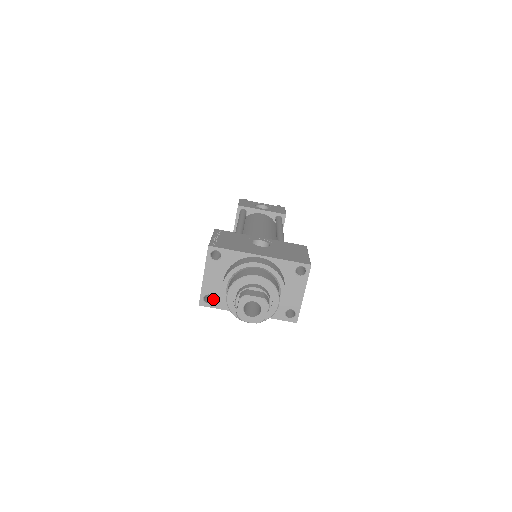
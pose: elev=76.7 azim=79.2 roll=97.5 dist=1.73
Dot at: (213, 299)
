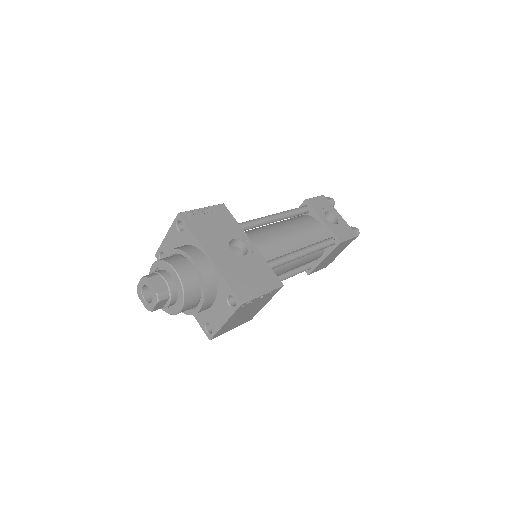
Dot at: occluded
